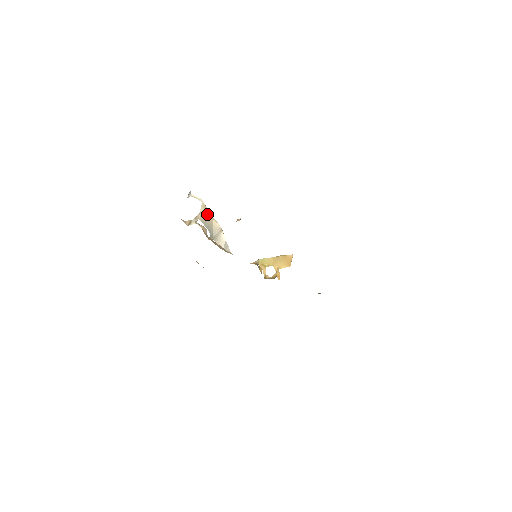
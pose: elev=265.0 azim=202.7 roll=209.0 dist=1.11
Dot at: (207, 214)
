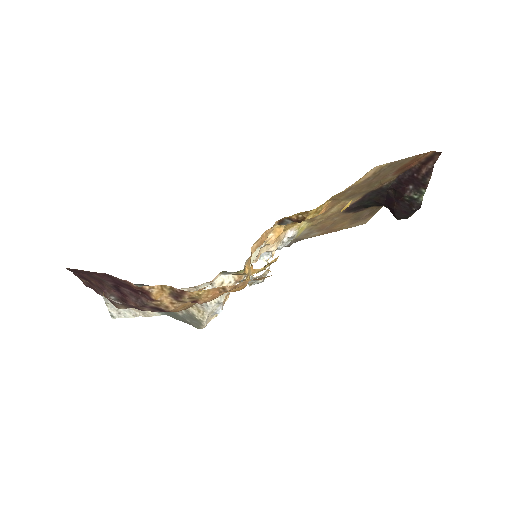
Dot at: (264, 273)
